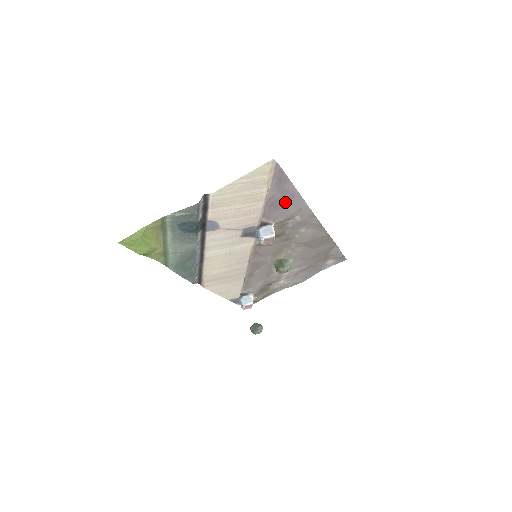
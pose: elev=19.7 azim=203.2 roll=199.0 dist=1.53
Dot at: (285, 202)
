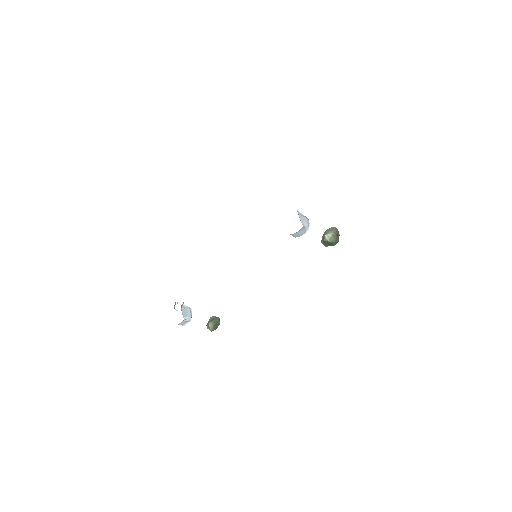
Dot at: occluded
